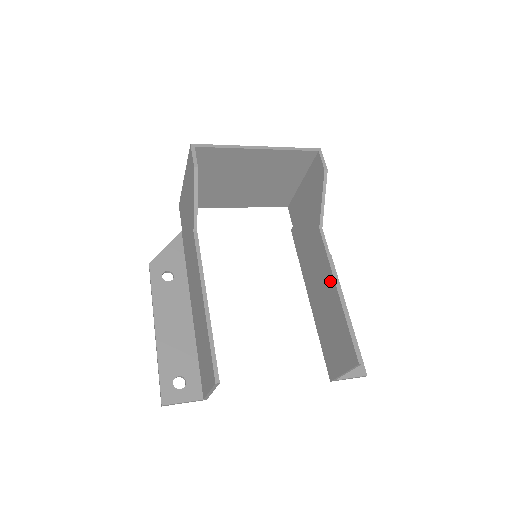
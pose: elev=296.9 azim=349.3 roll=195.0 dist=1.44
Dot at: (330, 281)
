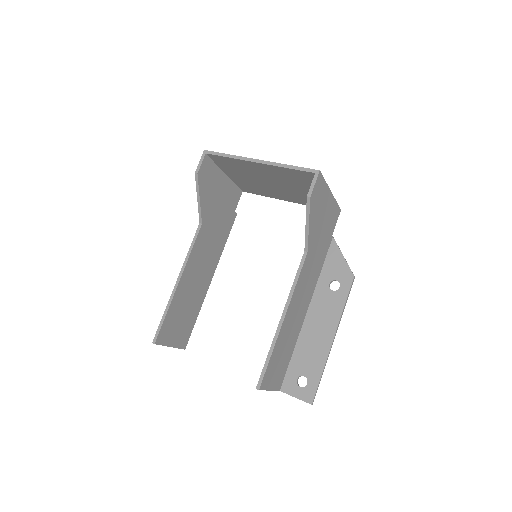
Dot at: occluded
